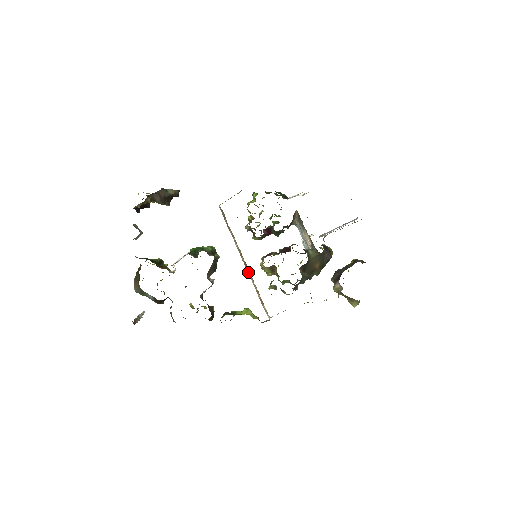
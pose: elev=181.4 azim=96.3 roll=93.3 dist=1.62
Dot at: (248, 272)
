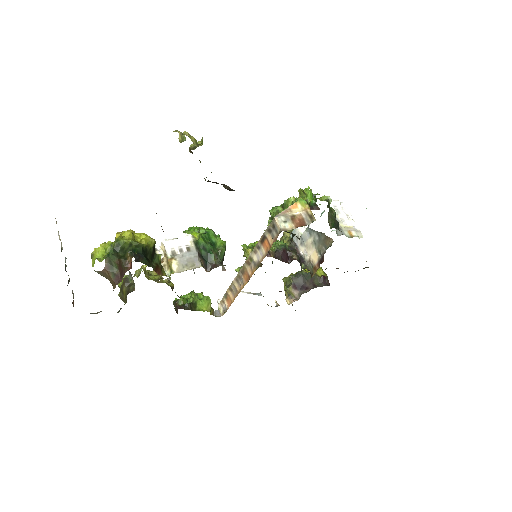
Dot at: (238, 274)
